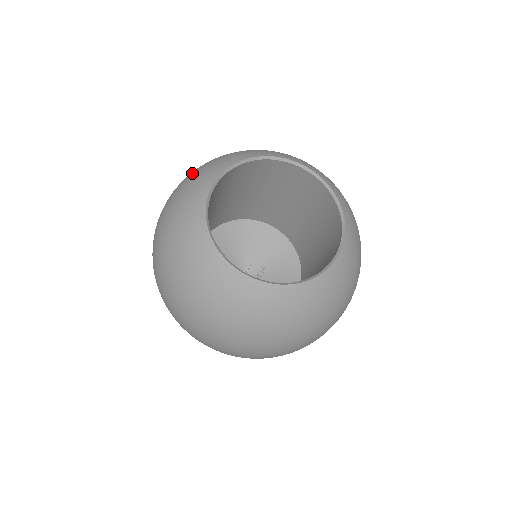
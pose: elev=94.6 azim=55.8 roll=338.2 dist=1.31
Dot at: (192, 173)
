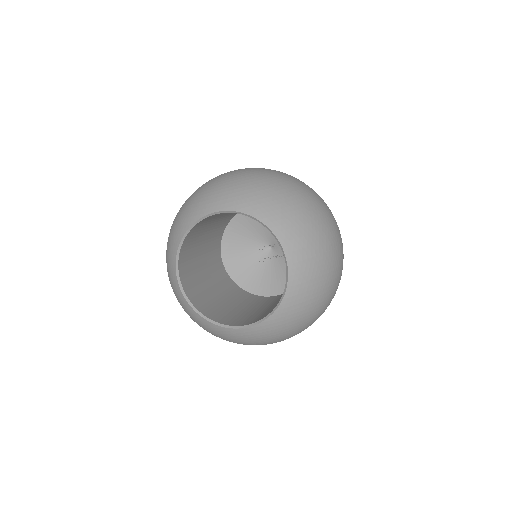
Dot at: (227, 180)
